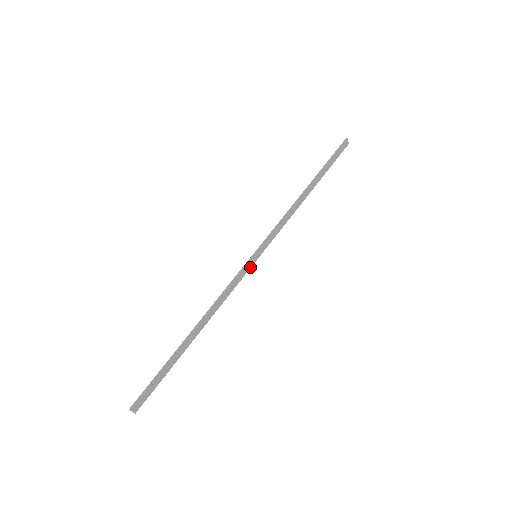
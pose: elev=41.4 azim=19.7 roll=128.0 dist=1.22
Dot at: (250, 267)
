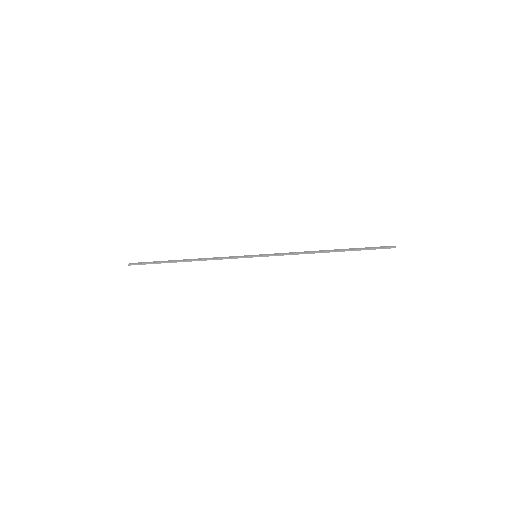
Dot at: (247, 256)
